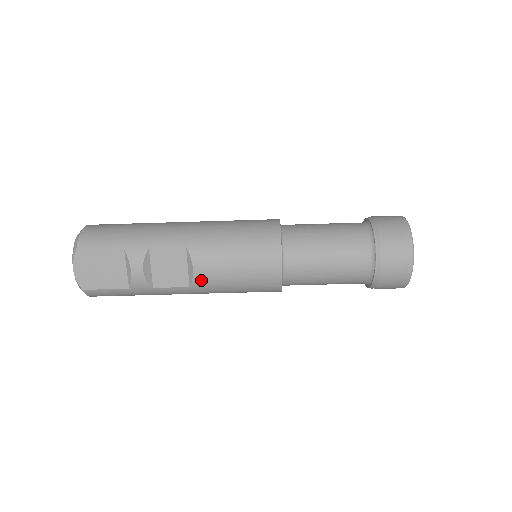
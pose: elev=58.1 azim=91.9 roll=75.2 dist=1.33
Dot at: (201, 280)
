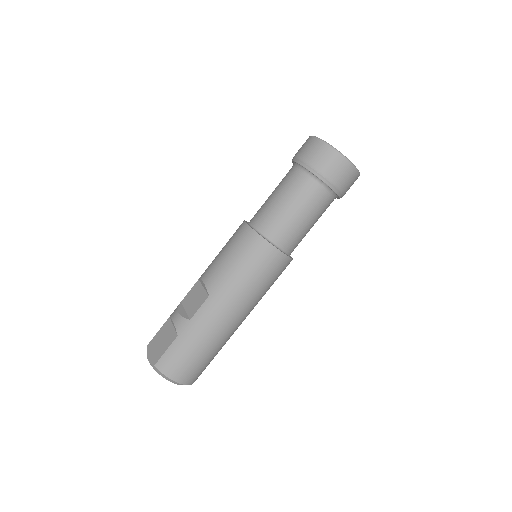
Dot at: (211, 283)
